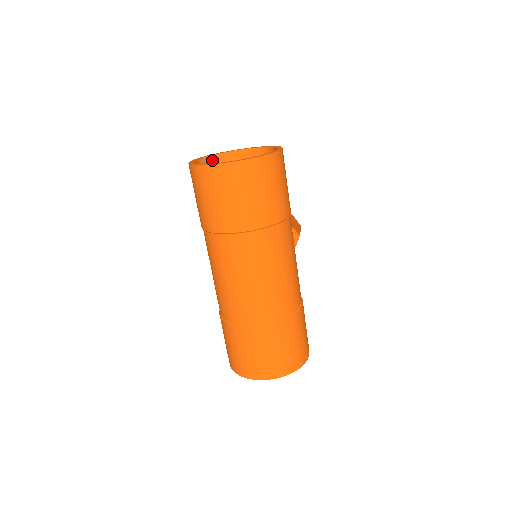
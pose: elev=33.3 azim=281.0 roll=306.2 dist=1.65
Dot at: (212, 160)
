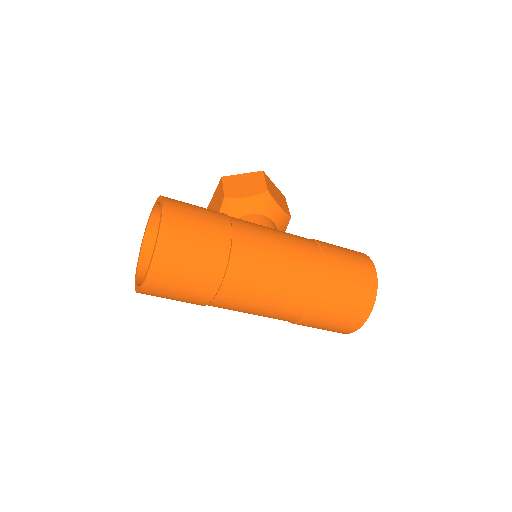
Dot at: (146, 249)
